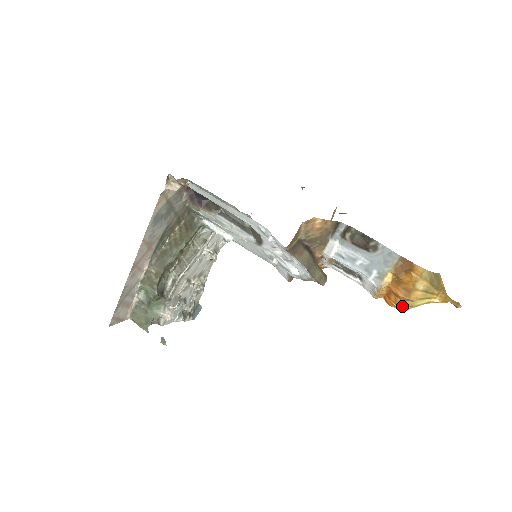
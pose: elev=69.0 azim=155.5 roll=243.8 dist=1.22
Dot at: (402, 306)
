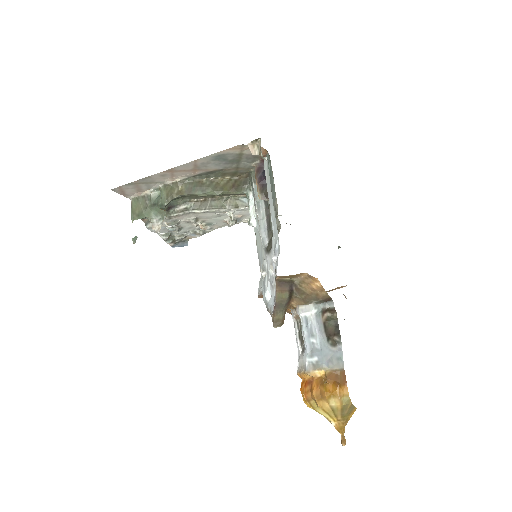
Dot at: (307, 400)
